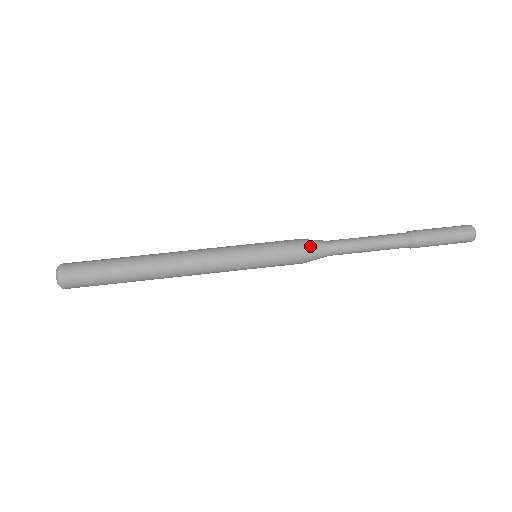
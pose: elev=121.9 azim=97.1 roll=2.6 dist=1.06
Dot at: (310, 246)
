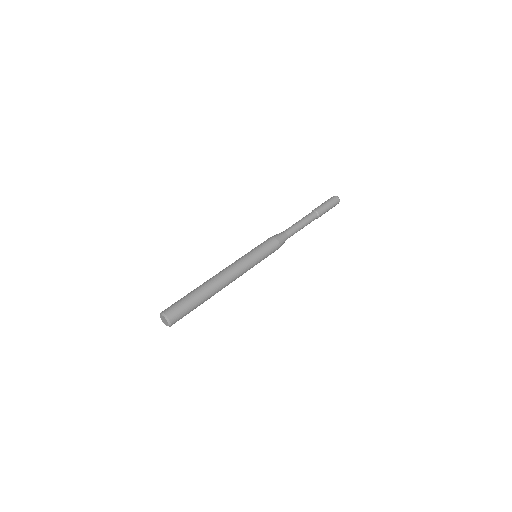
Dot at: (278, 236)
